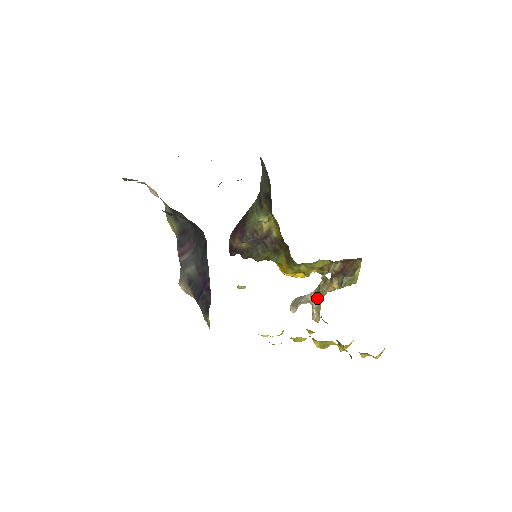
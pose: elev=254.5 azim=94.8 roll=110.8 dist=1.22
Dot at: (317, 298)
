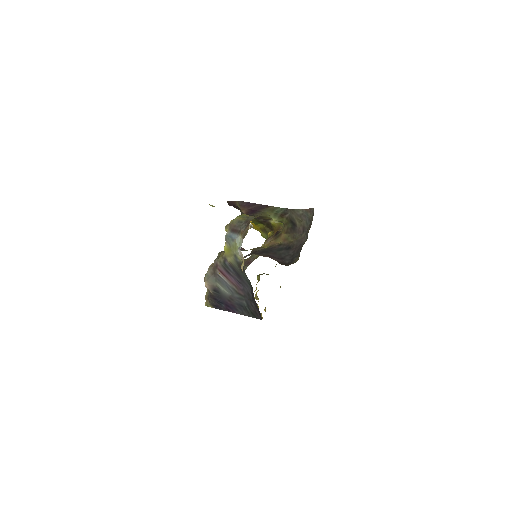
Dot at: occluded
